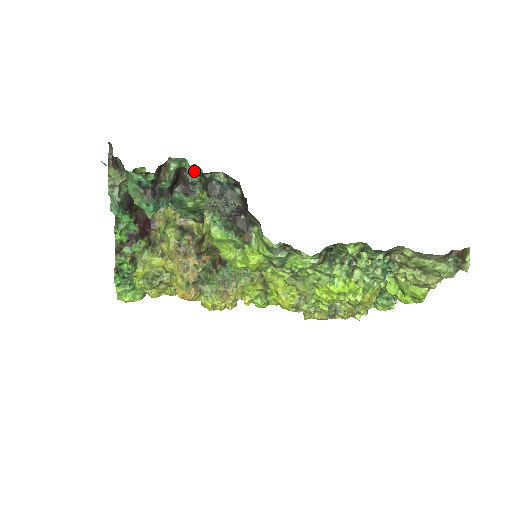
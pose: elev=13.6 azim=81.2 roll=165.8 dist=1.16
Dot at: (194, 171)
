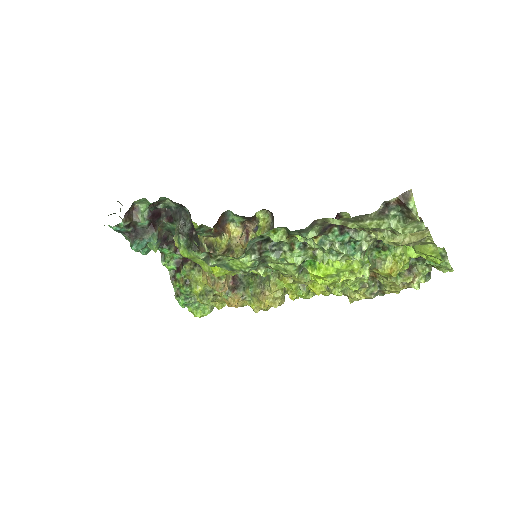
Dot at: occluded
